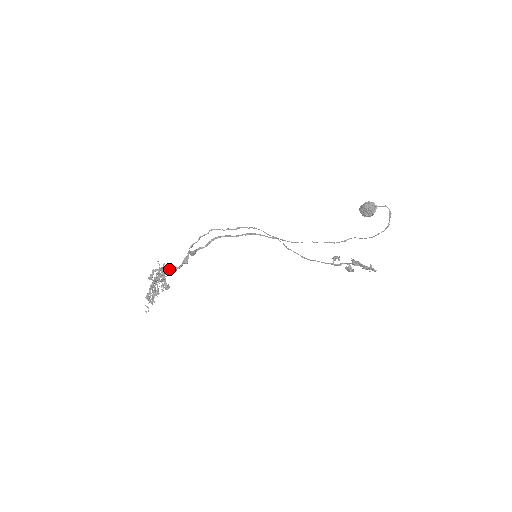
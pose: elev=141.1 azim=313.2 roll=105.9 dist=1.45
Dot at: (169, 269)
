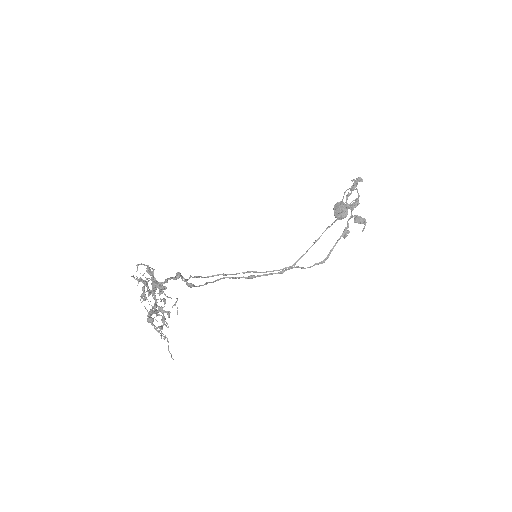
Dot at: (161, 284)
